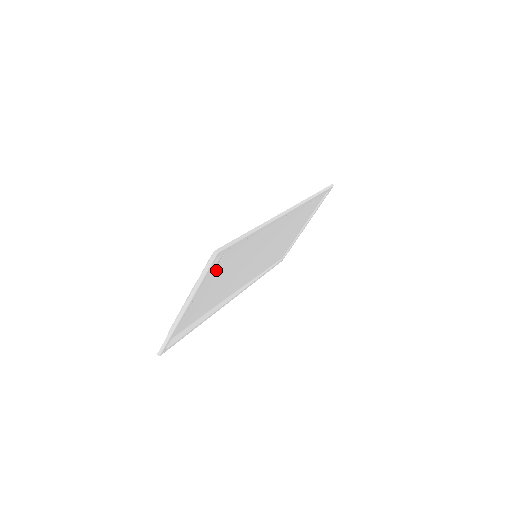
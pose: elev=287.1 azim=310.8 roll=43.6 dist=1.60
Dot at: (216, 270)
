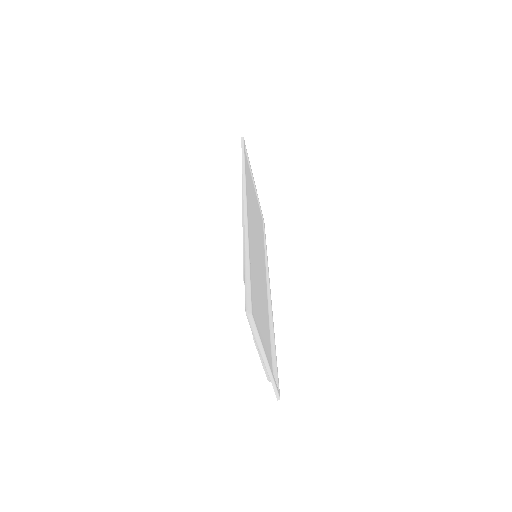
Dot at: (253, 311)
